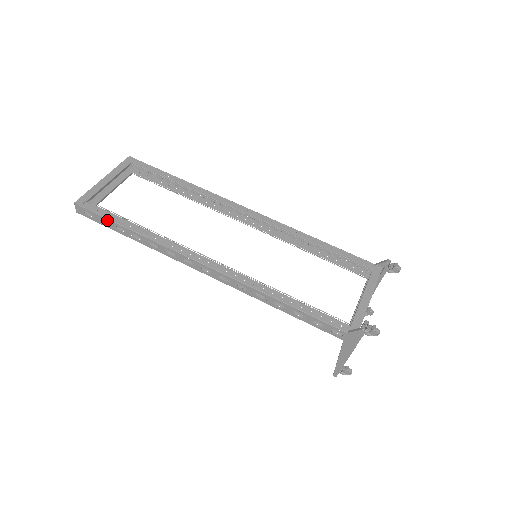
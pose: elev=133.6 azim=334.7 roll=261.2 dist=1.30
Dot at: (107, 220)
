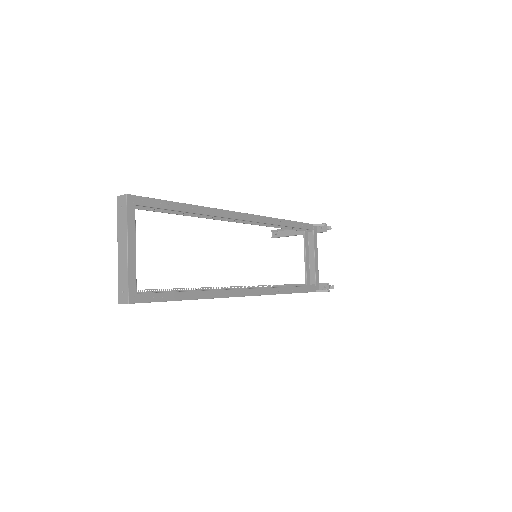
Dot at: (164, 301)
